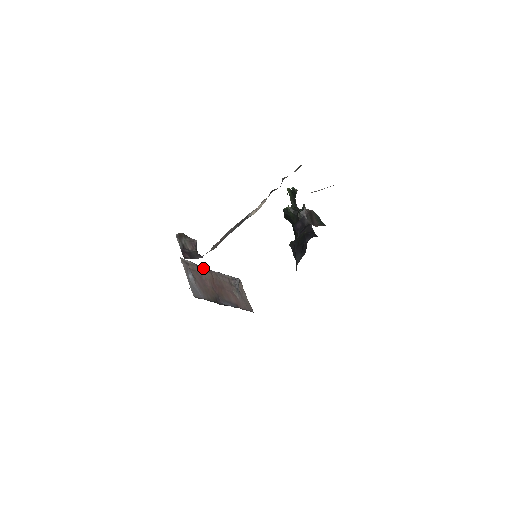
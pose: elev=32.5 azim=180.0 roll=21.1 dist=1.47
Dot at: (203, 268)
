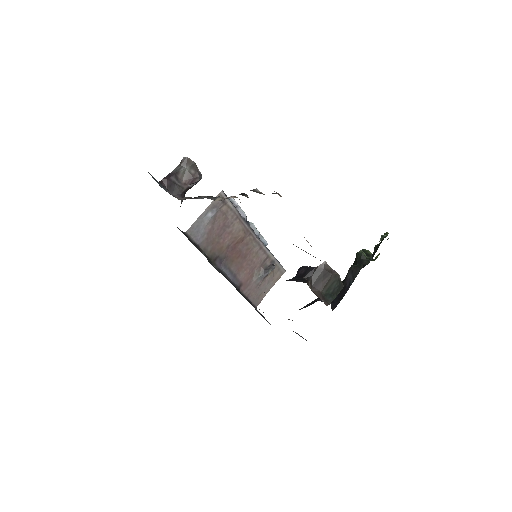
Dot at: (242, 222)
